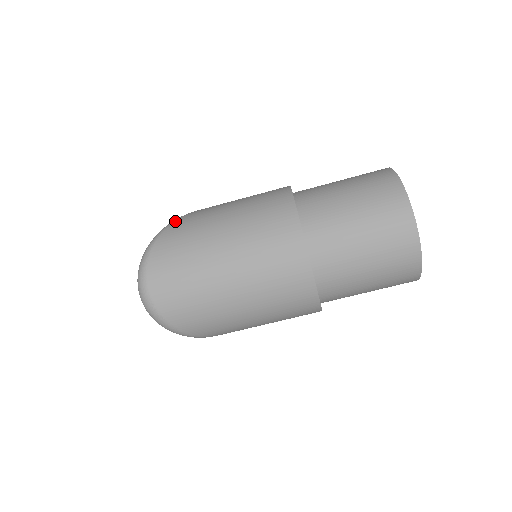
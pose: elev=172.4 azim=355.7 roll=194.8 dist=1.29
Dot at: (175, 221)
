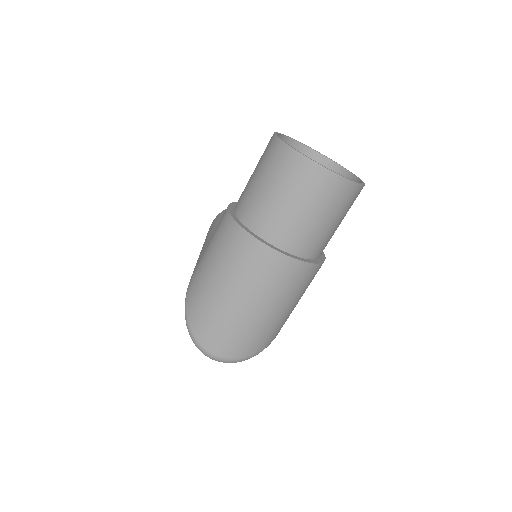
Dot at: (186, 297)
